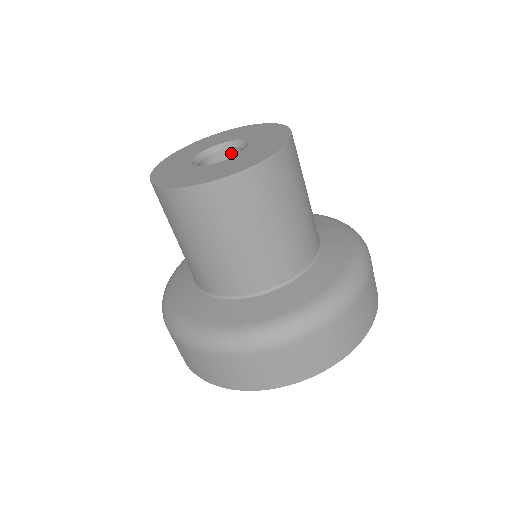
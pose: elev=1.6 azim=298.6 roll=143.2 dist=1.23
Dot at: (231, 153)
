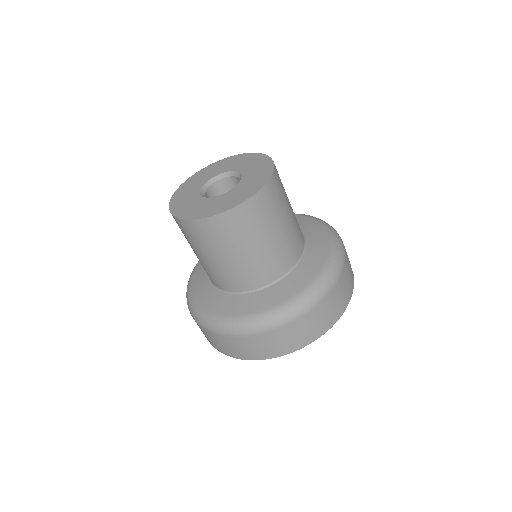
Dot at: (230, 180)
